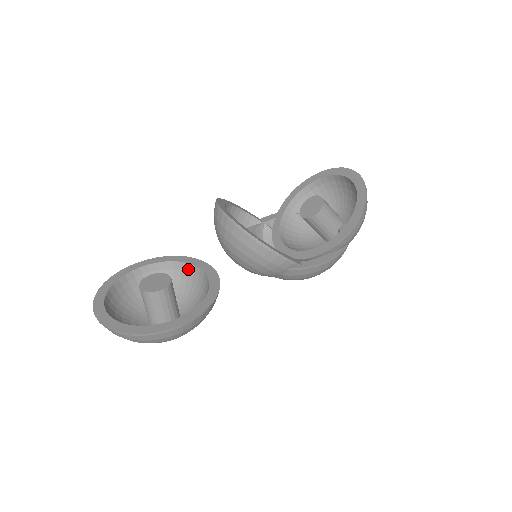
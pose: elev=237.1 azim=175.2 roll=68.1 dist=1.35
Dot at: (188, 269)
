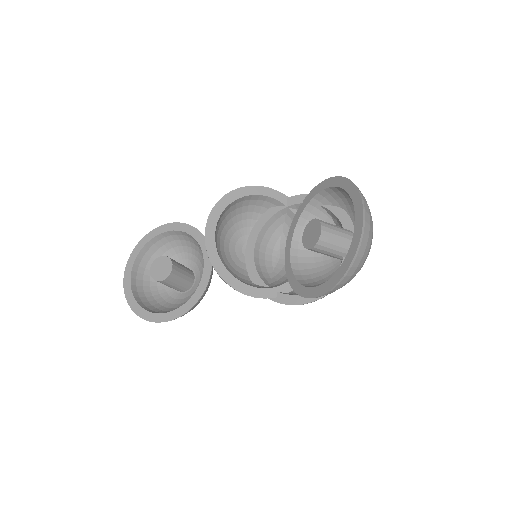
Dot at: (200, 247)
